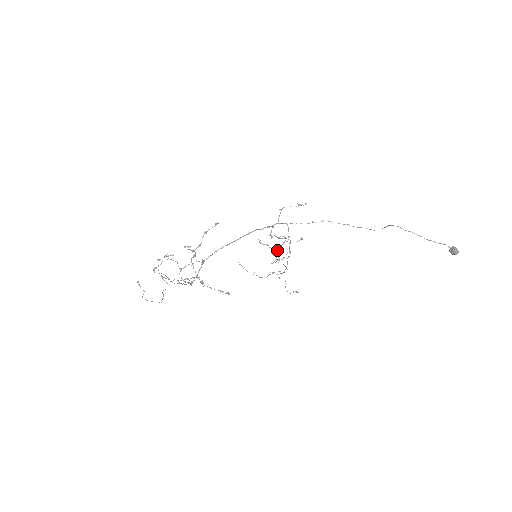
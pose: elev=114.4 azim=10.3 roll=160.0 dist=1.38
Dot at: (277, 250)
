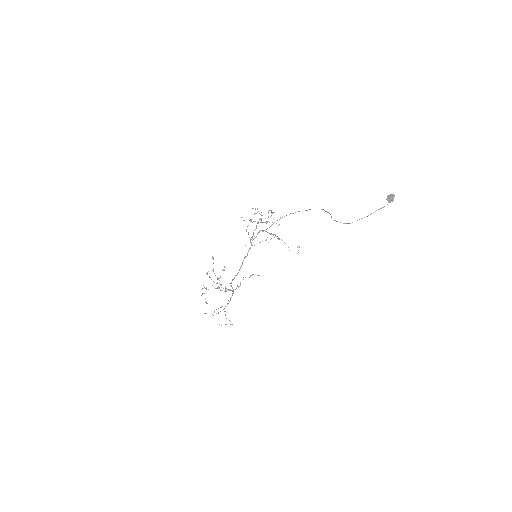
Dot at: (261, 222)
